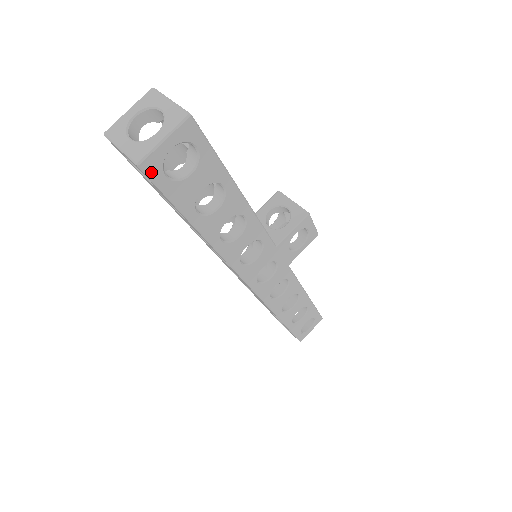
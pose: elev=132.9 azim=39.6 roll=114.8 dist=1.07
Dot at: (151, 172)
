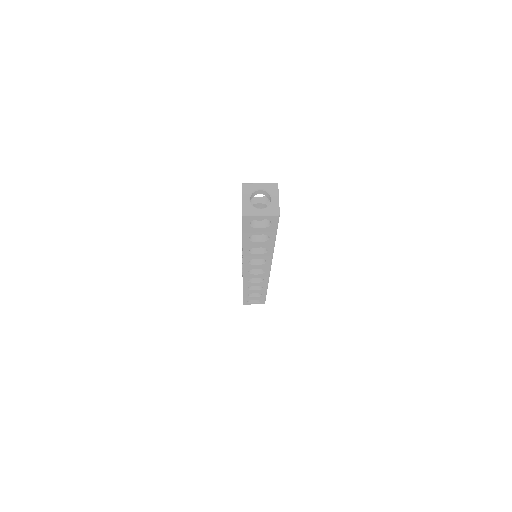
Dot at: occluded
